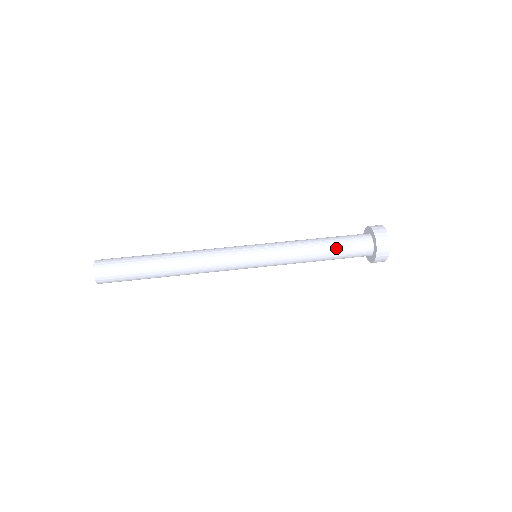
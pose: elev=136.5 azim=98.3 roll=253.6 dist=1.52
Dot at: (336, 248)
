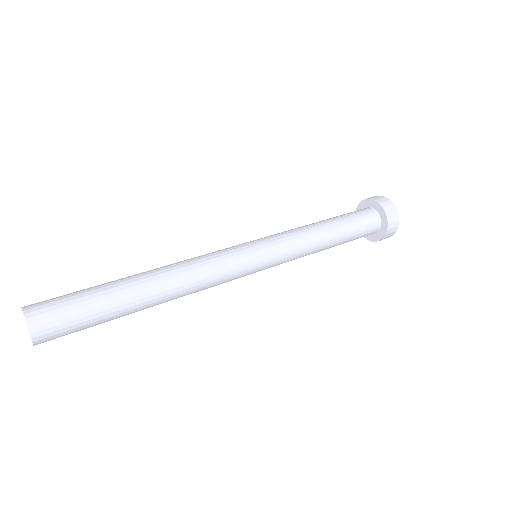
Dot at: (342, 221)
